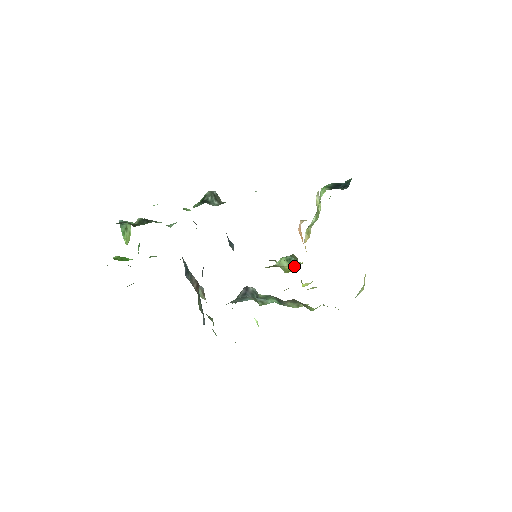
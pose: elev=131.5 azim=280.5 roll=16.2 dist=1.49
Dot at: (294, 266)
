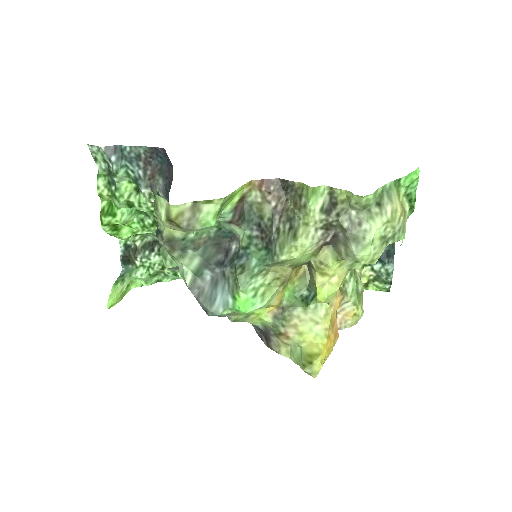
Dot at: (318, 345)
